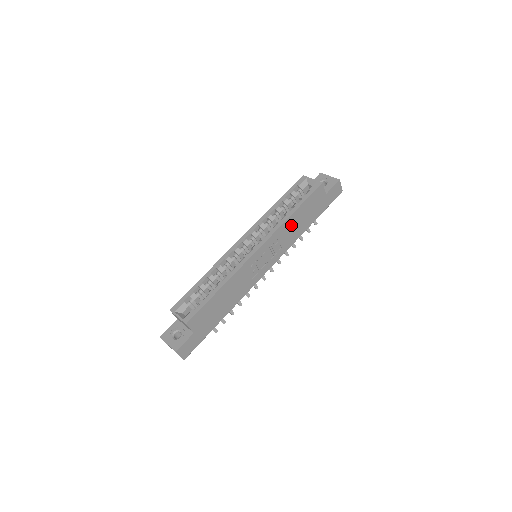
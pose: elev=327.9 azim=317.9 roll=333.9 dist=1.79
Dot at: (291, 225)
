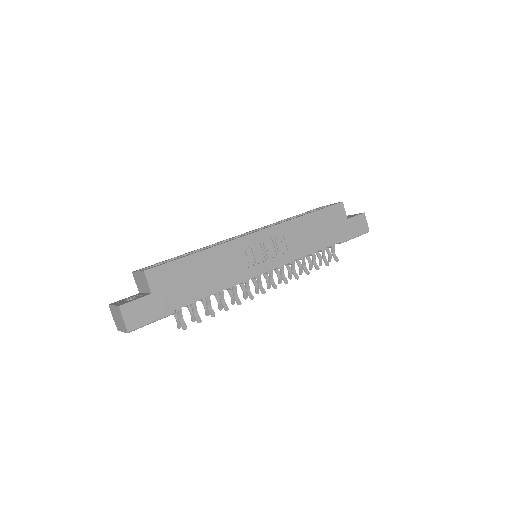
Dot at: (302, 229)
